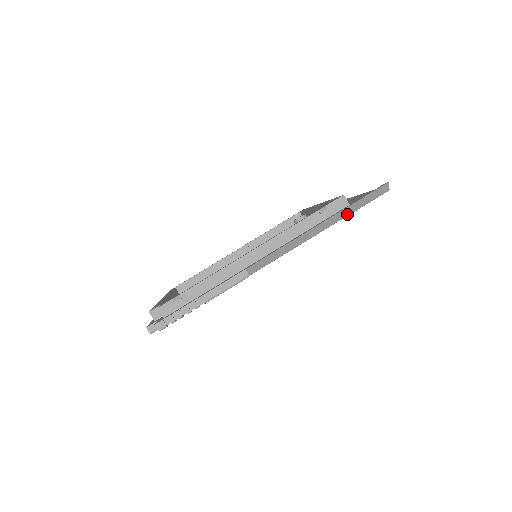
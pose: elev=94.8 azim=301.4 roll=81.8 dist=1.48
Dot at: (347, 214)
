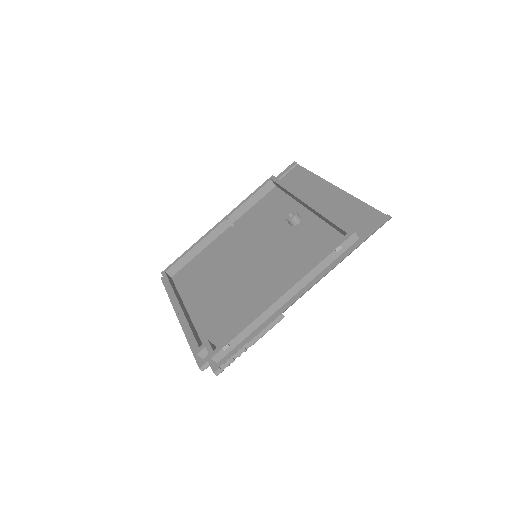
Dot at: (357, 247)
